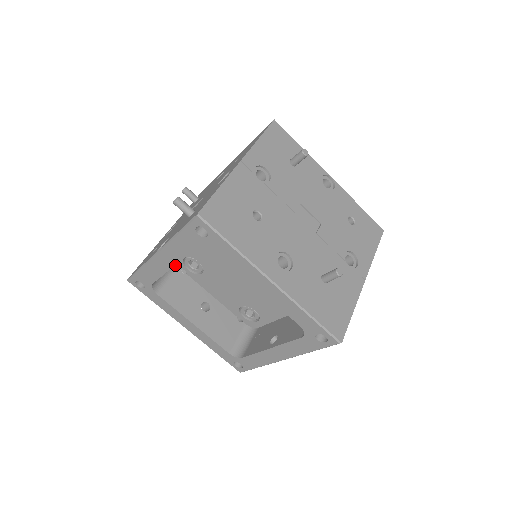
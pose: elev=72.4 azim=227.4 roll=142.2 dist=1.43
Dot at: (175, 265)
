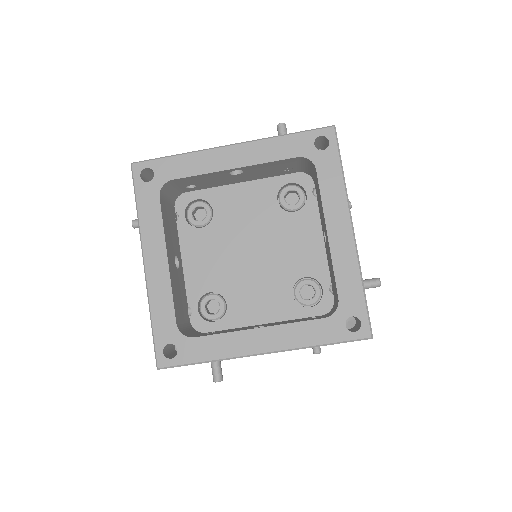
Dot at: (174, 202)
